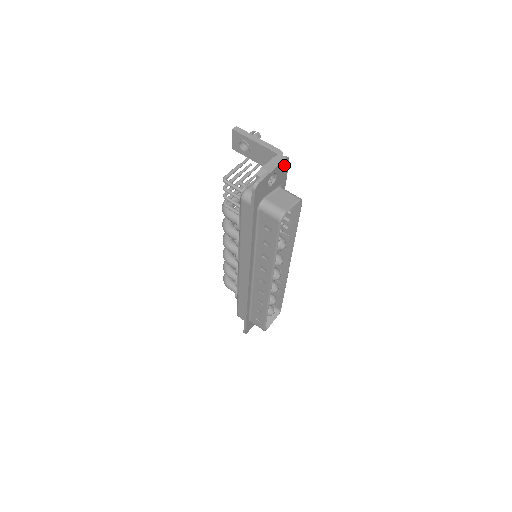
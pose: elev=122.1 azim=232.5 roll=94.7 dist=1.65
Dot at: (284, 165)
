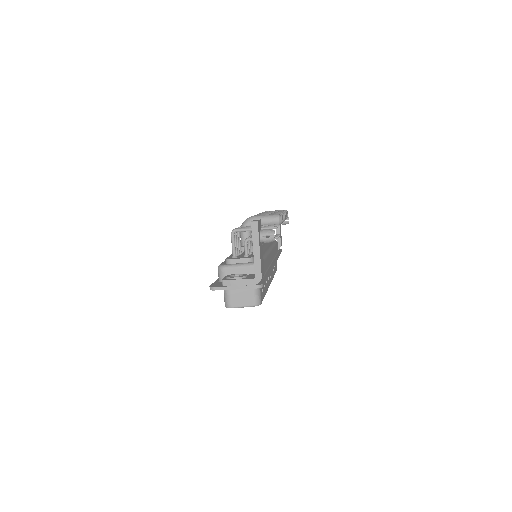
Dot at: occluded
